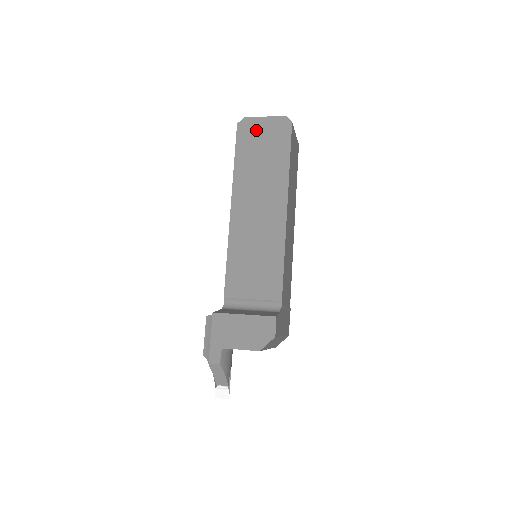
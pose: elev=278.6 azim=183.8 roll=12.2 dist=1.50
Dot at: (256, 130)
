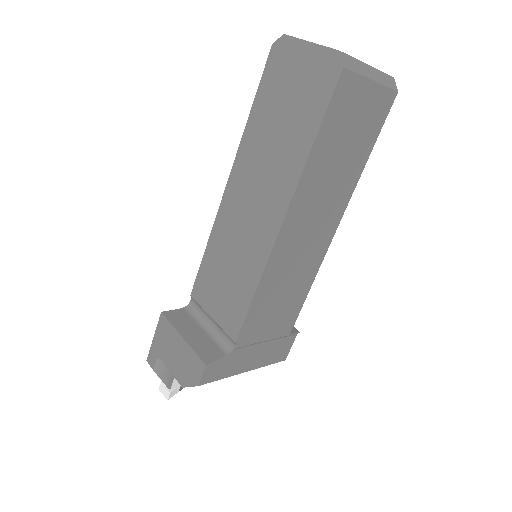
Dot at: (291, 65)
